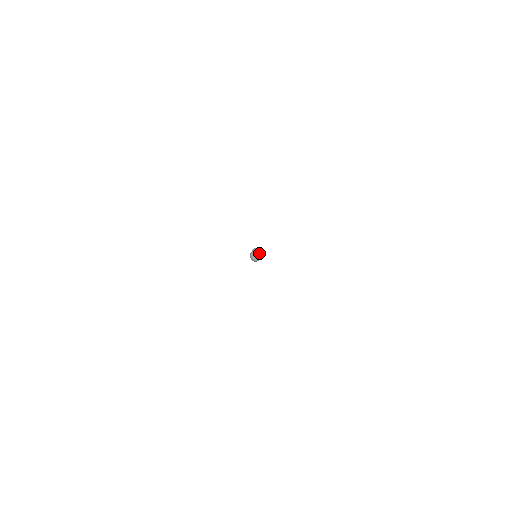
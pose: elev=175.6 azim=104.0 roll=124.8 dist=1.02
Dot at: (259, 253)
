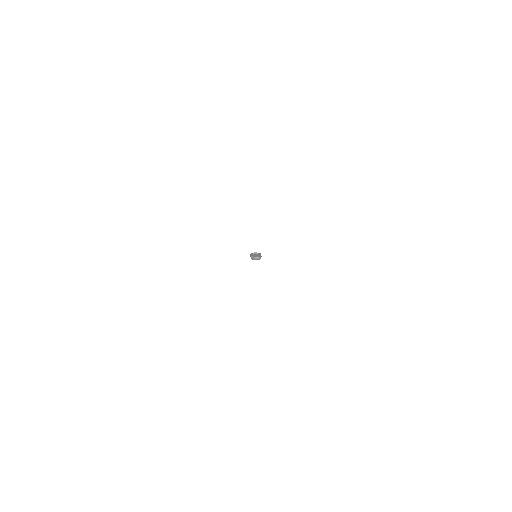
Dot at: occluded
